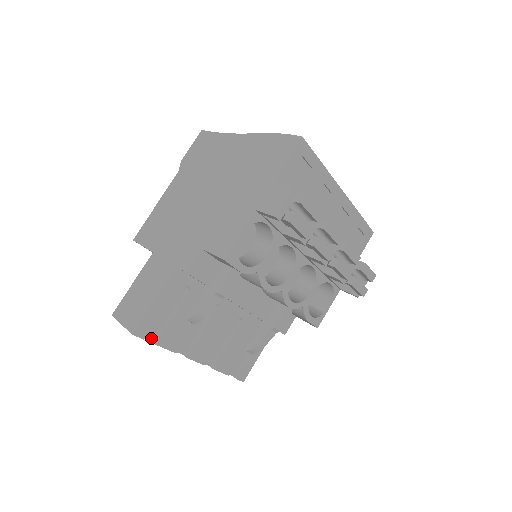
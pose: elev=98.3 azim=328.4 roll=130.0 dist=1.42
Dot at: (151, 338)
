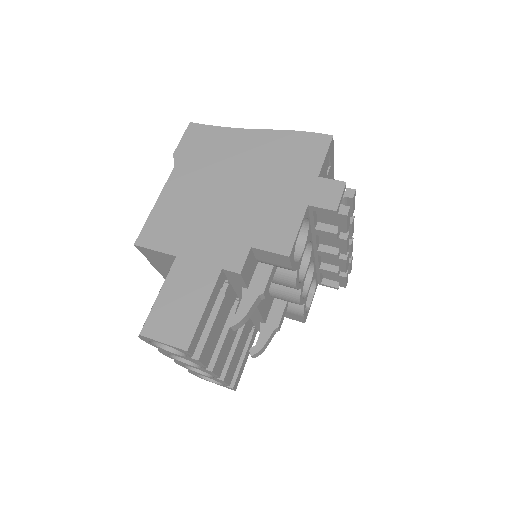
Dot at: occluded
